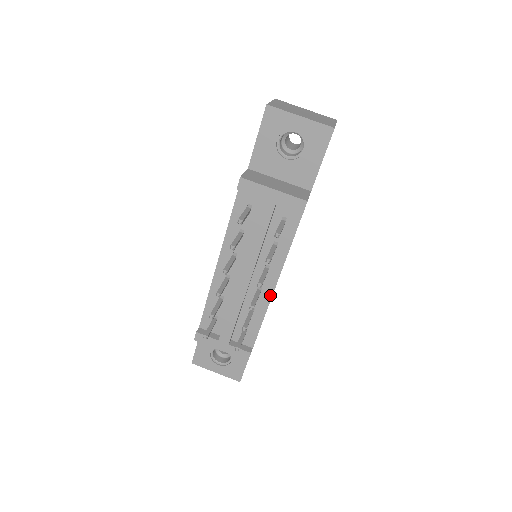
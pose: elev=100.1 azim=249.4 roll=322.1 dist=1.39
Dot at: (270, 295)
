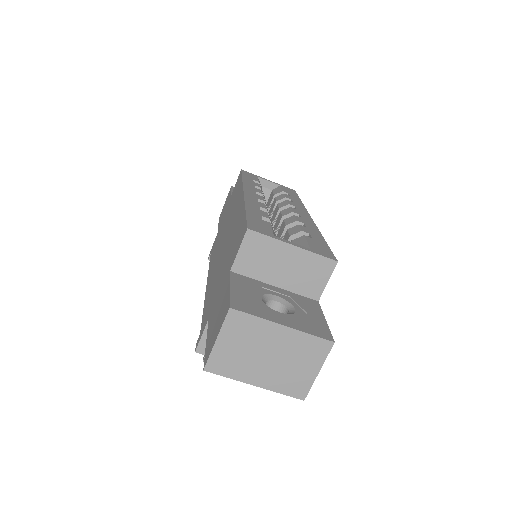
Dot at: occluded
